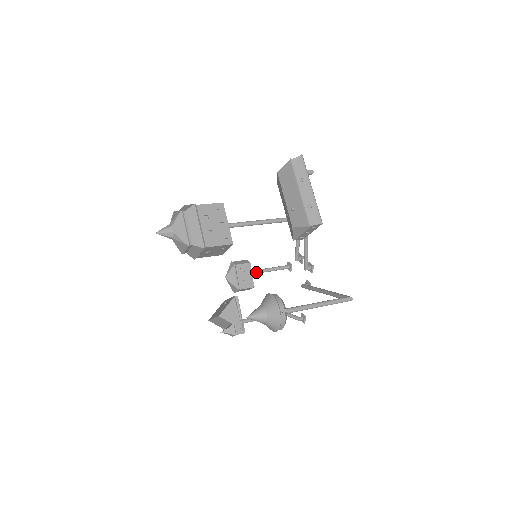
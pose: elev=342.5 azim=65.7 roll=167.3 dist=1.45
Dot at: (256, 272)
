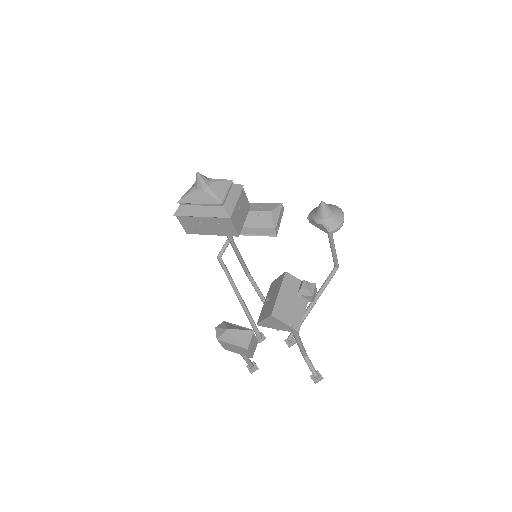
Dot at: occluded
